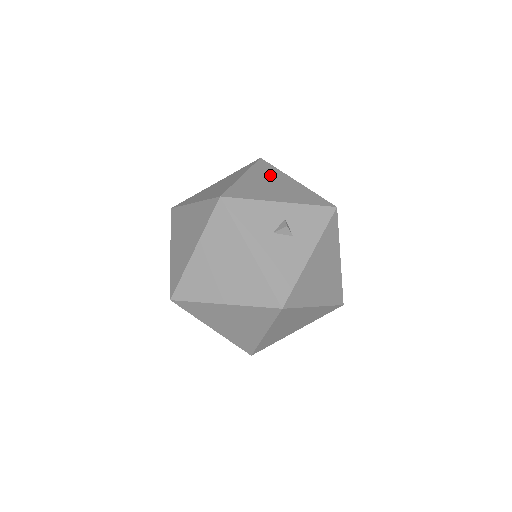
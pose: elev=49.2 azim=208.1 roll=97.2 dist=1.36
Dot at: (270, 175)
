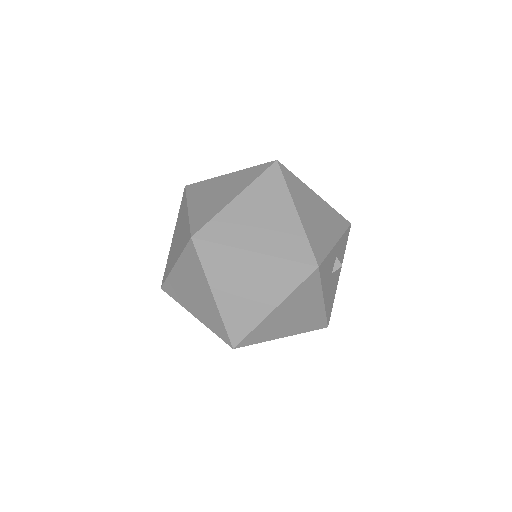
Dot at: (304, 196)
